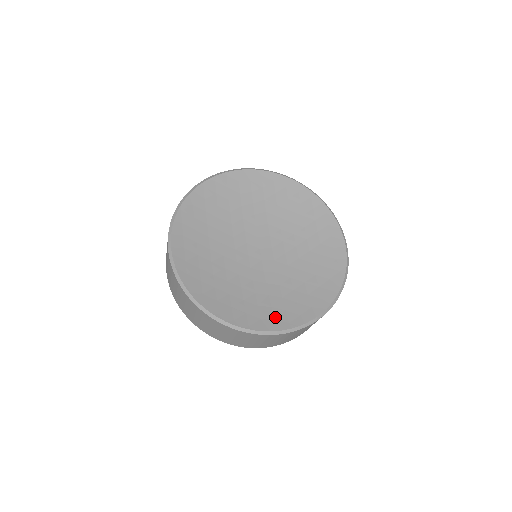
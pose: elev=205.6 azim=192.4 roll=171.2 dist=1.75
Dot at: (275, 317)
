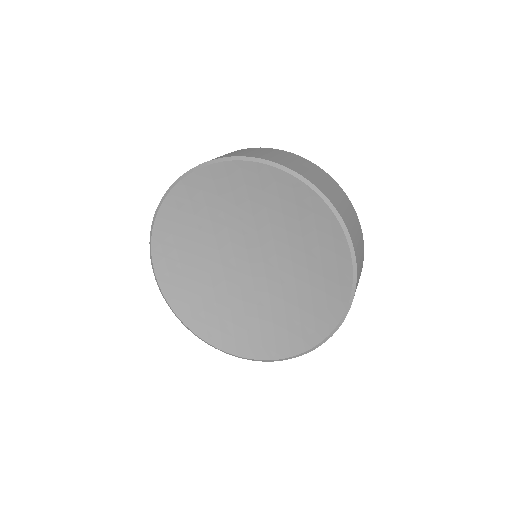
Dot at: (263, 344)
